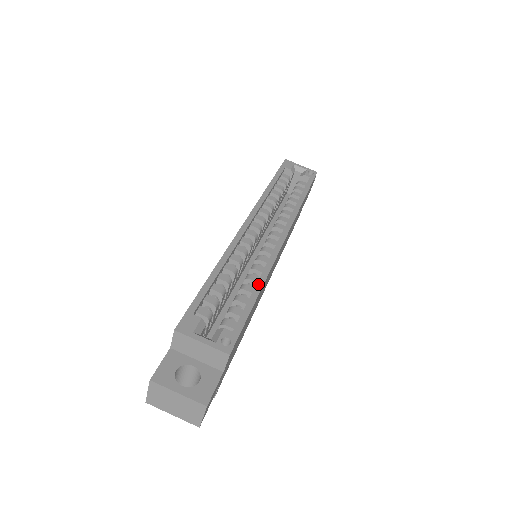
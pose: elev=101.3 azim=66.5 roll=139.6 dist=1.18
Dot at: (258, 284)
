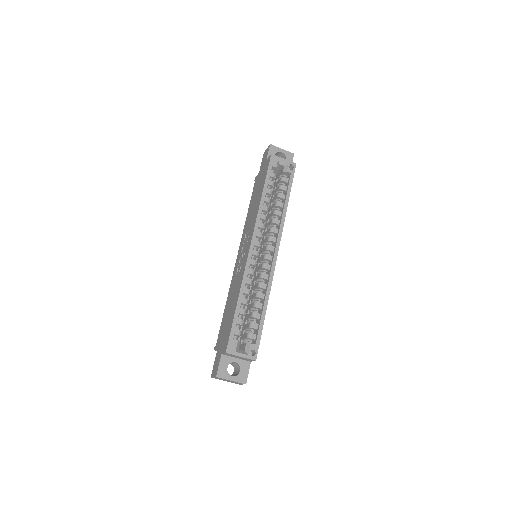
Dot at: (265, 304)
